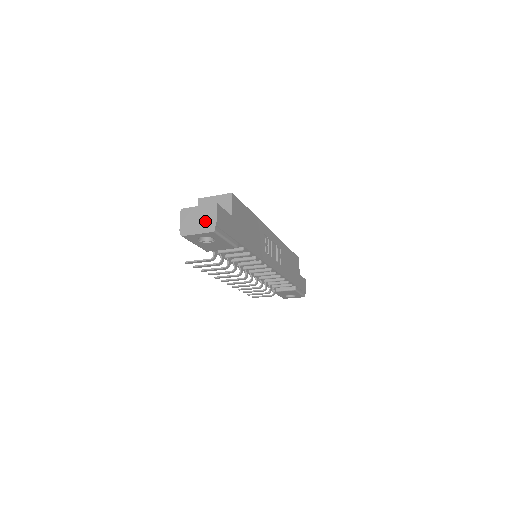
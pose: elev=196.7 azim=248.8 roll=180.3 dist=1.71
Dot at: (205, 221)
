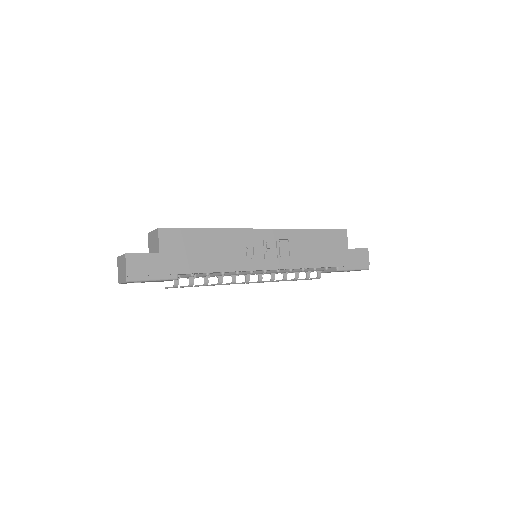
Dot at: (123, 271)
